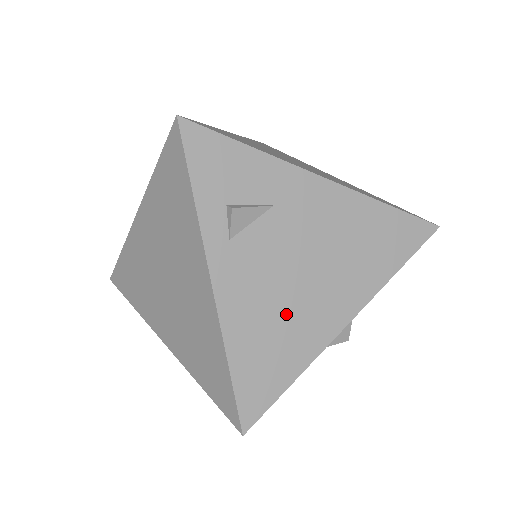
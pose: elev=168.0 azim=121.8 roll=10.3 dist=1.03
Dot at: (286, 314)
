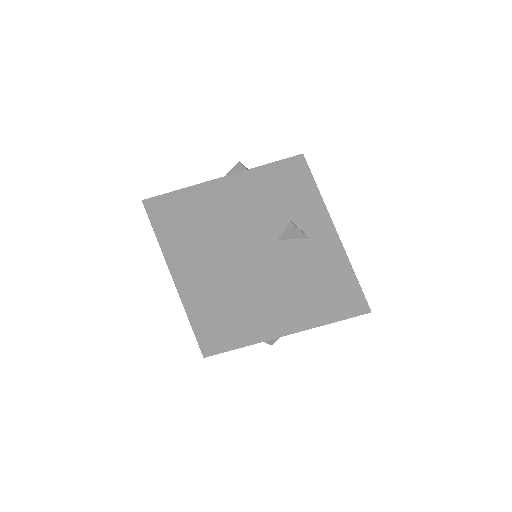
Dot at: (273, 303)
